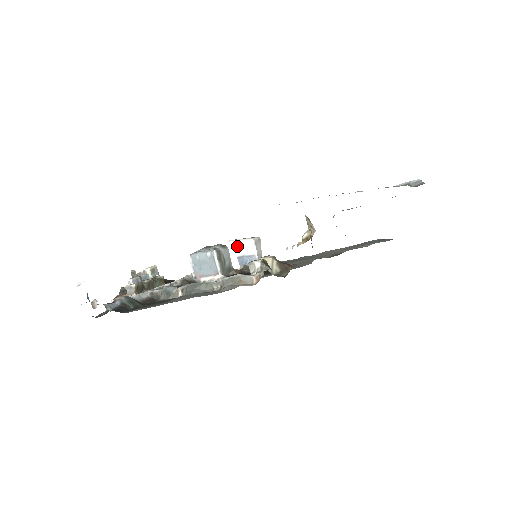
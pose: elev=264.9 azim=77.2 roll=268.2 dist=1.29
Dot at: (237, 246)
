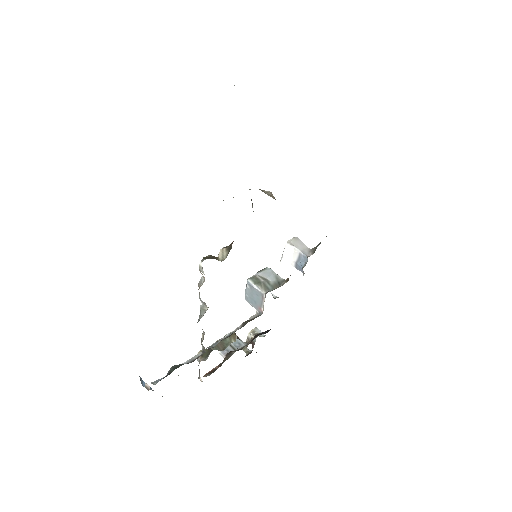
Dot at: (286, 259)
